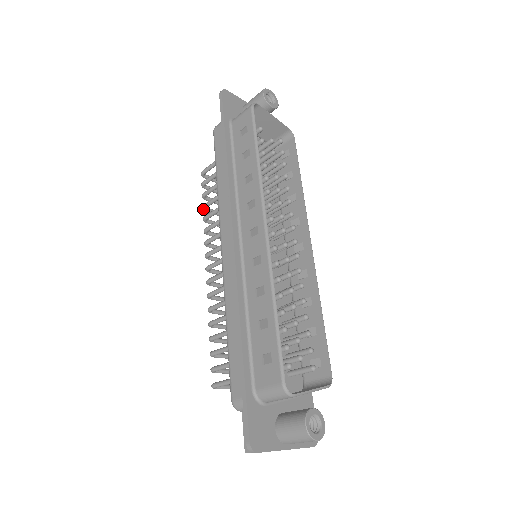
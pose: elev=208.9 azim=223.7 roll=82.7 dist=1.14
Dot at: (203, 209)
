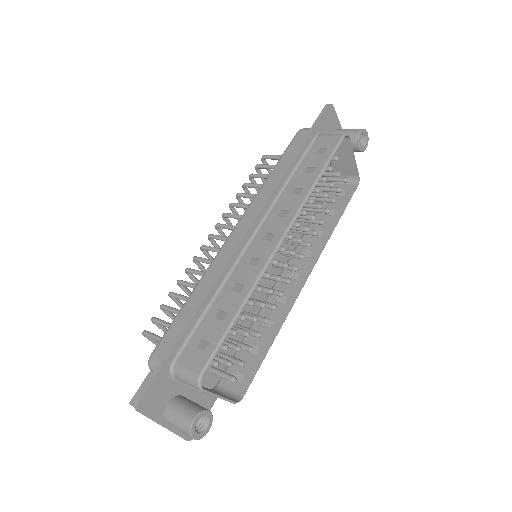
Dot at: (243, 186)
